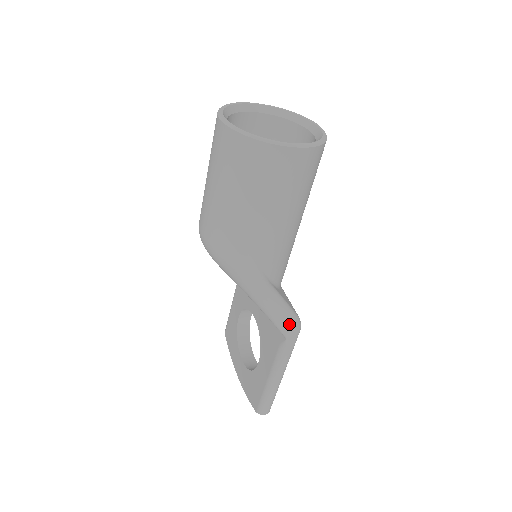
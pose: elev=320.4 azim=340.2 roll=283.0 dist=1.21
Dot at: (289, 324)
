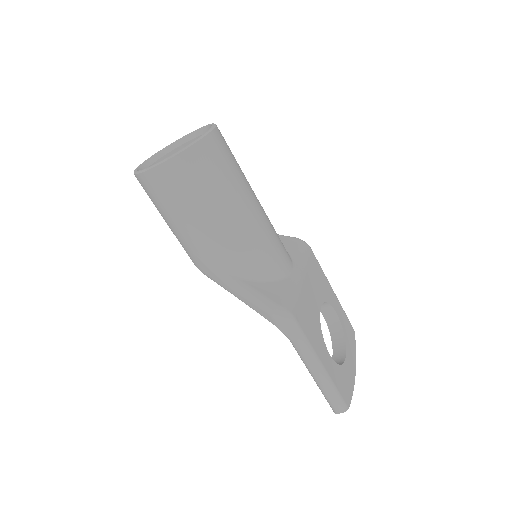
Dot at: (269, 315)
